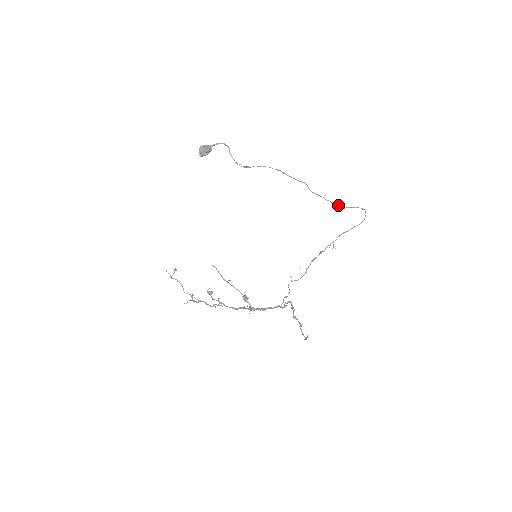
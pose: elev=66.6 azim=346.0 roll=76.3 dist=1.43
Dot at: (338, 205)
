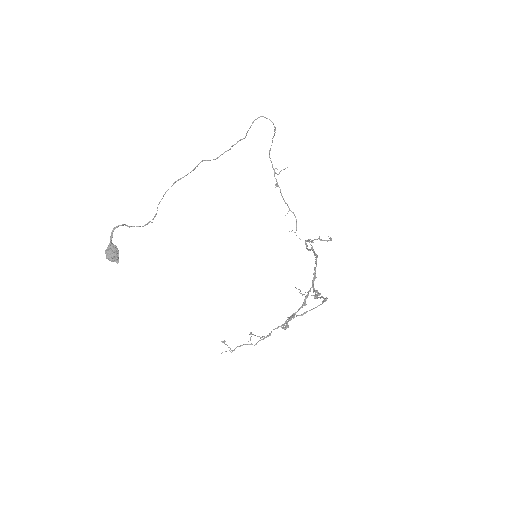
Dot at: (240, 140)
